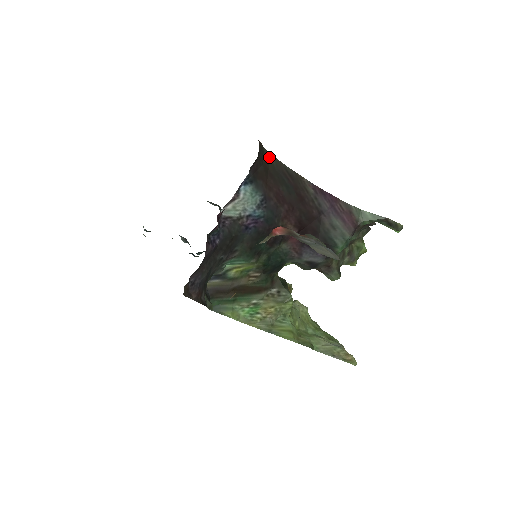
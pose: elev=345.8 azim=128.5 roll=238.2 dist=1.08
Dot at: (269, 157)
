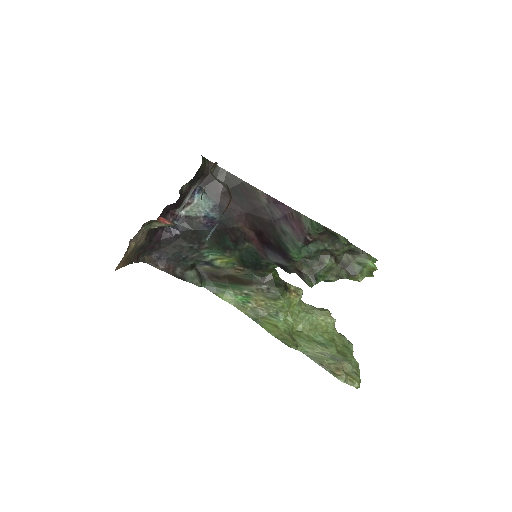
Dot at: (226, 174)
